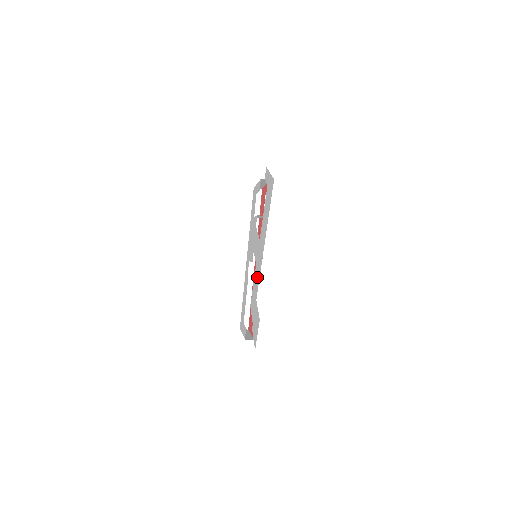
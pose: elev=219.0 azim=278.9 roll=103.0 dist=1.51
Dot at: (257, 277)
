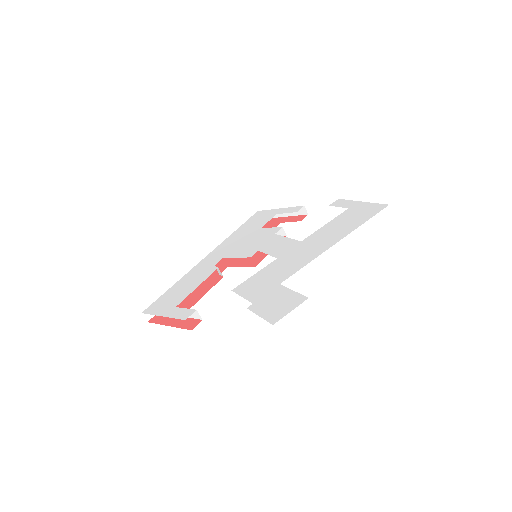
Dot at: (288, 266)
